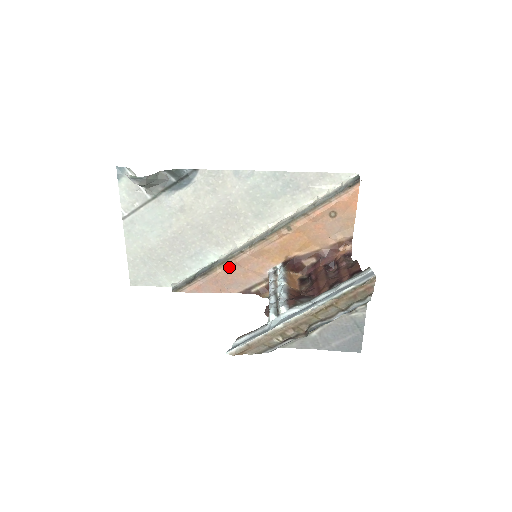
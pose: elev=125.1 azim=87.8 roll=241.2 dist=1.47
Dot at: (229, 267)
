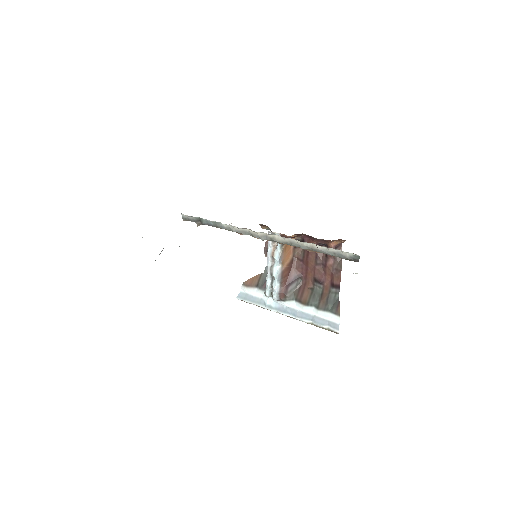
Dot at: occluded
